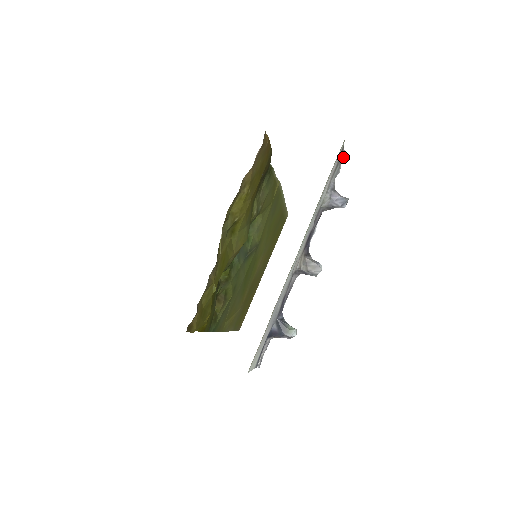
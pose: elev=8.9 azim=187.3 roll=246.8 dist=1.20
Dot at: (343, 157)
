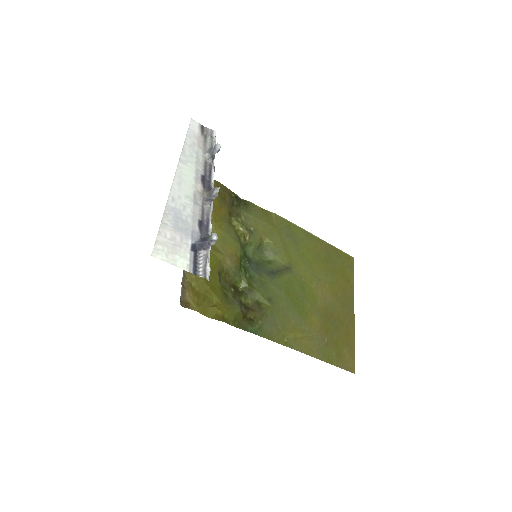
Dot at: (212, 132)
